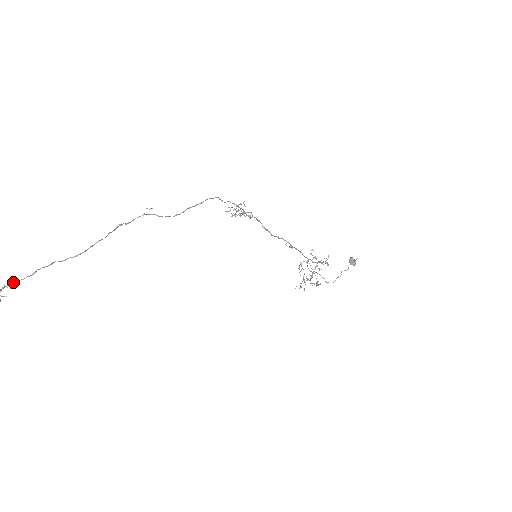
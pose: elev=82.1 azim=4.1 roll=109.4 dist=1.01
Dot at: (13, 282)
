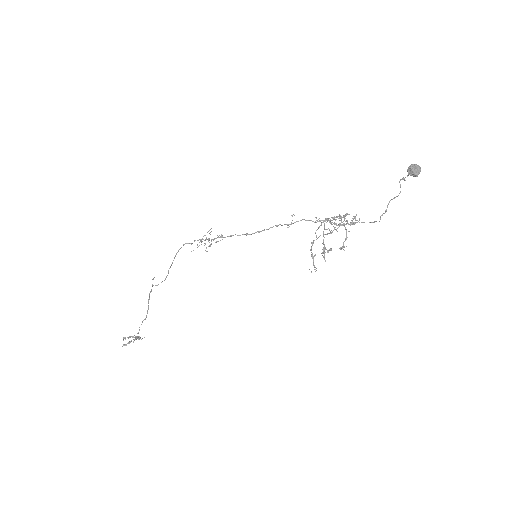
Dot at: (136, 336)
